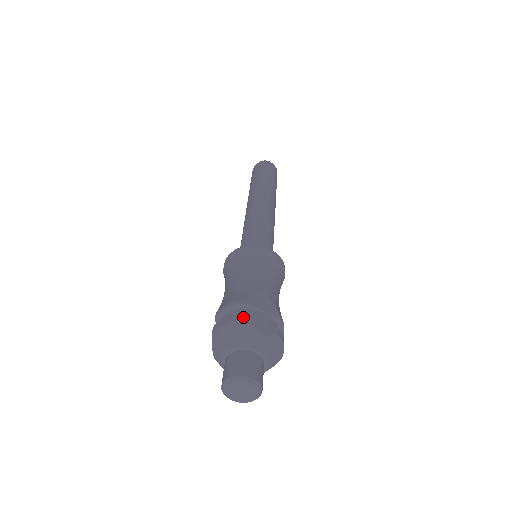
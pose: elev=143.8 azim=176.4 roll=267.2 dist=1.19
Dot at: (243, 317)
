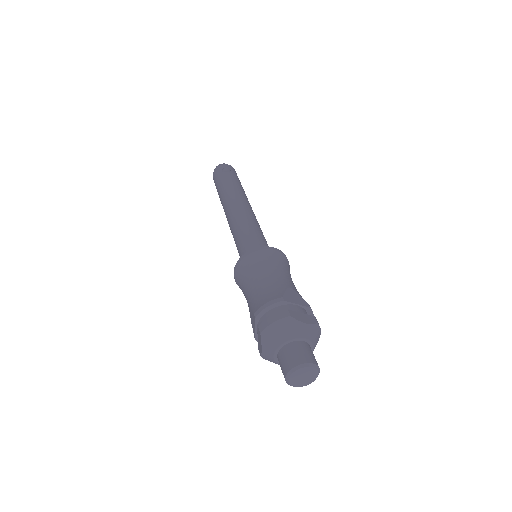
Dot at: (288, 313)
